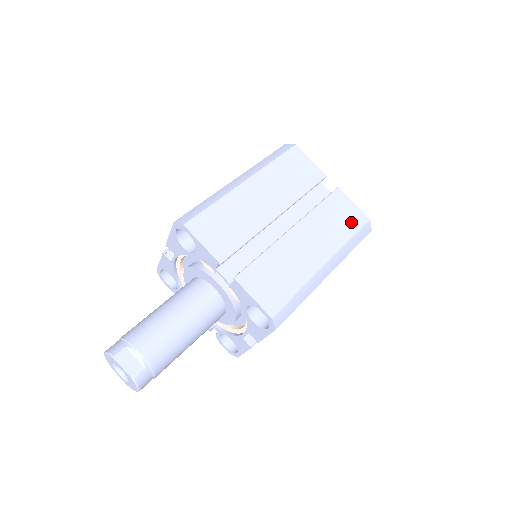
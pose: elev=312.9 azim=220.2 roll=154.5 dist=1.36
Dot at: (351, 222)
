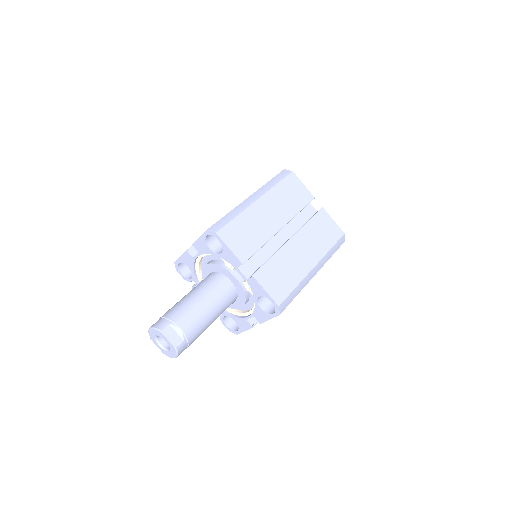
Dot at: (332, 235)
